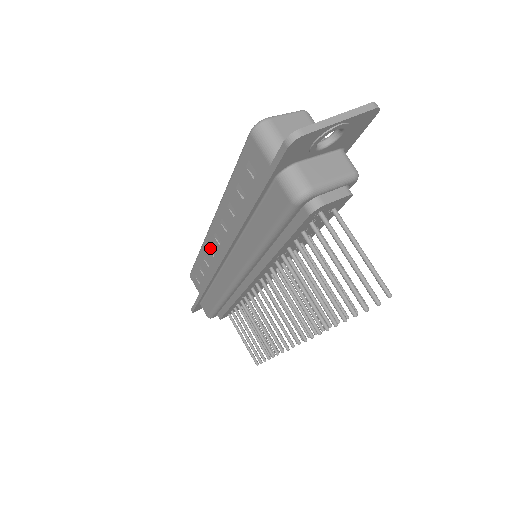
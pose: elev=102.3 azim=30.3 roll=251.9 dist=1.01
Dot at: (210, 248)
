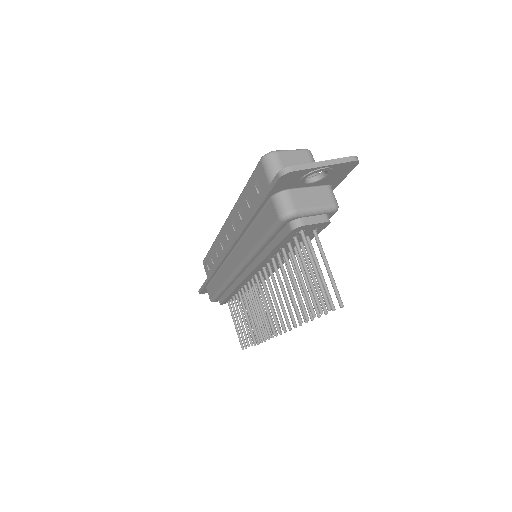
Dot at: (221, 242)
